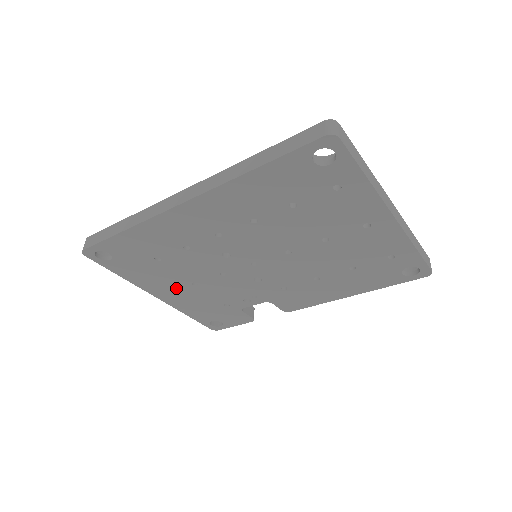
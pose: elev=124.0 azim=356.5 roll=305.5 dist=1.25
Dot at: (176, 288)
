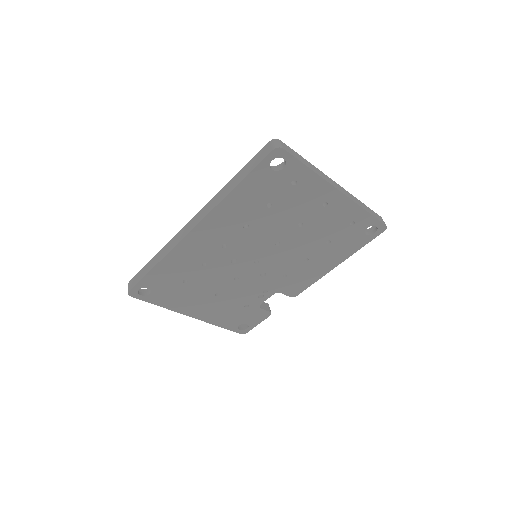
Dot at: (204, 303)
